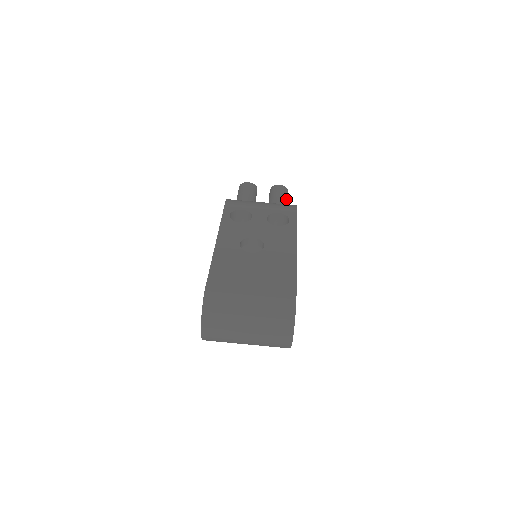
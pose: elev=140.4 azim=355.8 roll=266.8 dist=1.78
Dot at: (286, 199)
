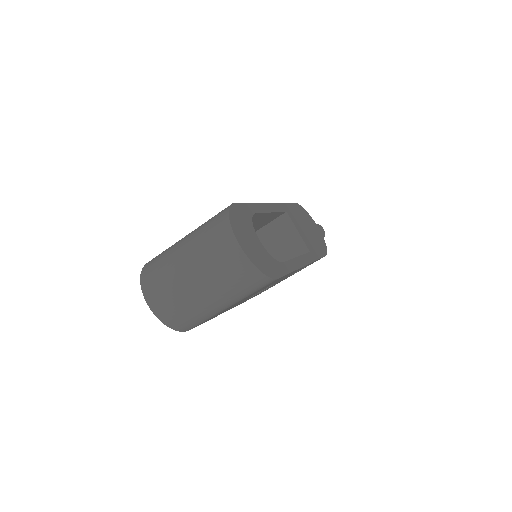
Dot at: occluded
